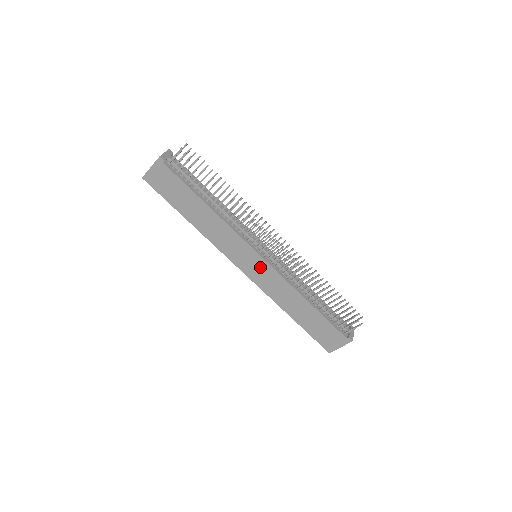
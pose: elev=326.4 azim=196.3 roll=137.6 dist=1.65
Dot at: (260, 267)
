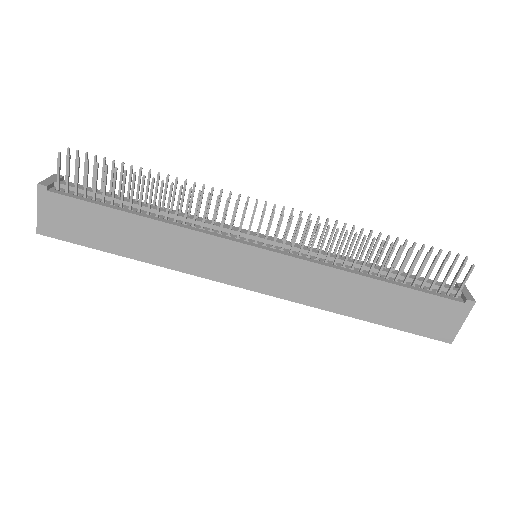
Dot at: (269, 266)
